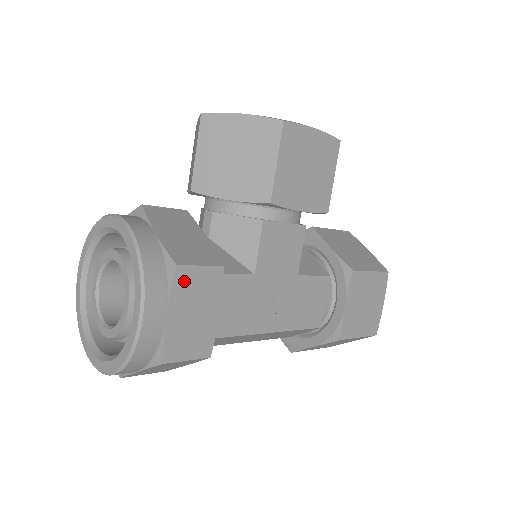
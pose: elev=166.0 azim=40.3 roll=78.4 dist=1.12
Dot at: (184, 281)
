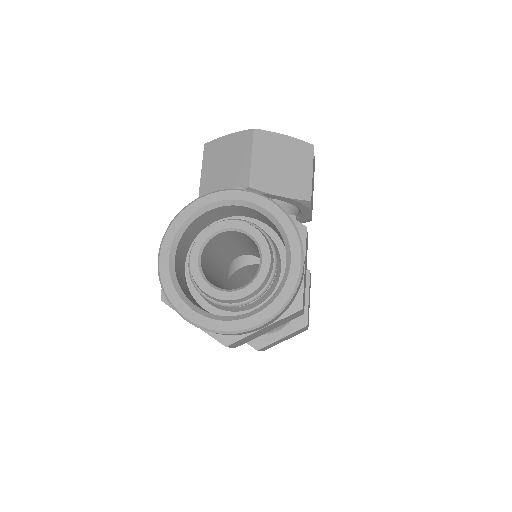
Dot at: (306, 242)
